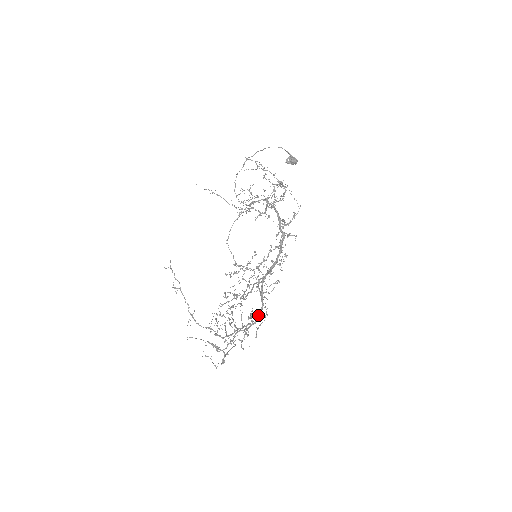
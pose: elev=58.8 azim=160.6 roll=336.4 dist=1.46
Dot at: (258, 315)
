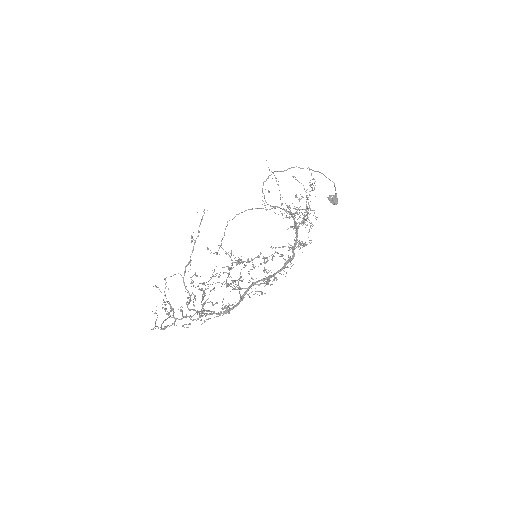
Dot at: (228, 310)
